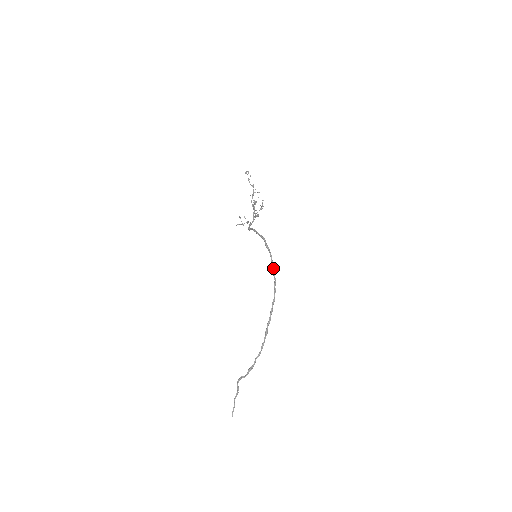
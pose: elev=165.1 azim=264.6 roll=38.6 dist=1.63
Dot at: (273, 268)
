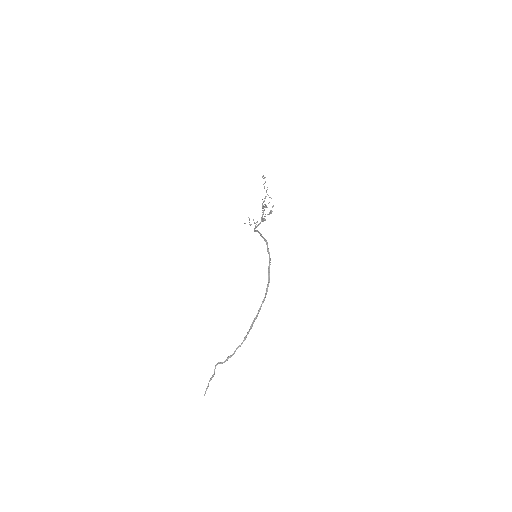
Dot at: (269, 271)
